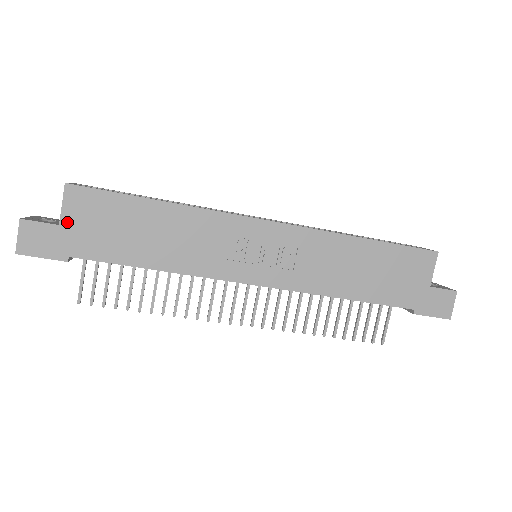
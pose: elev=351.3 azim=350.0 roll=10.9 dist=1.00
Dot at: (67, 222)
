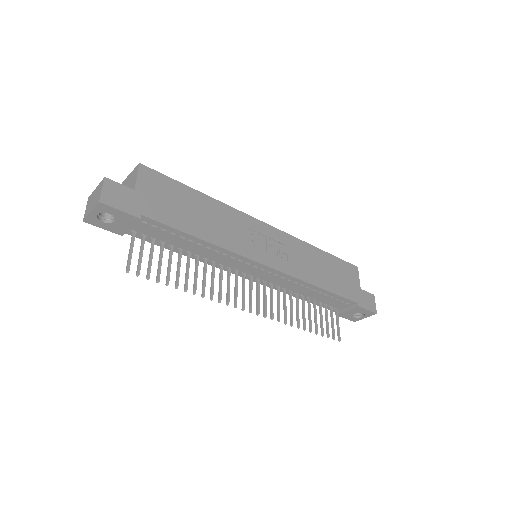
Dot at: (140, 189)
